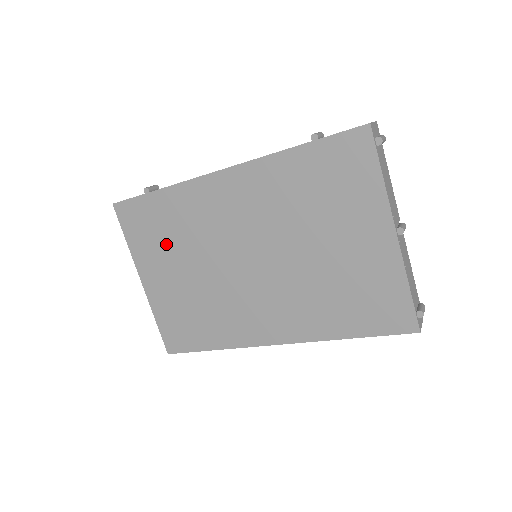
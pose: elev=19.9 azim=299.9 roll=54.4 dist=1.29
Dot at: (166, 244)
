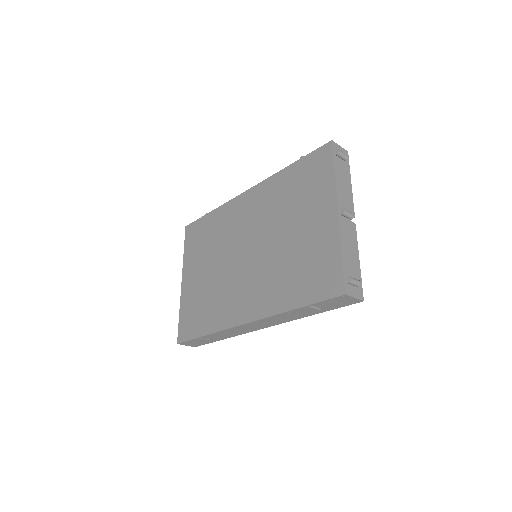
Dot at: (204, 249)
